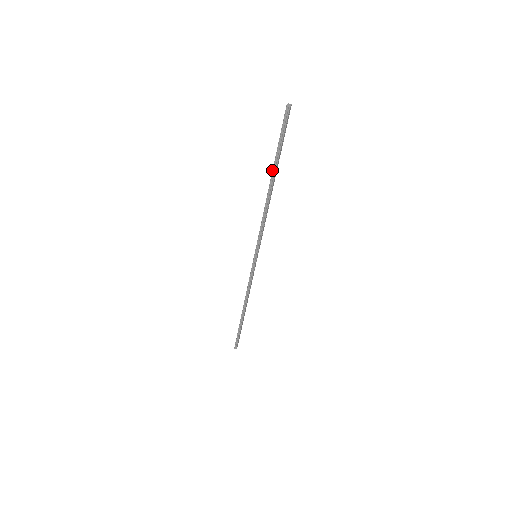
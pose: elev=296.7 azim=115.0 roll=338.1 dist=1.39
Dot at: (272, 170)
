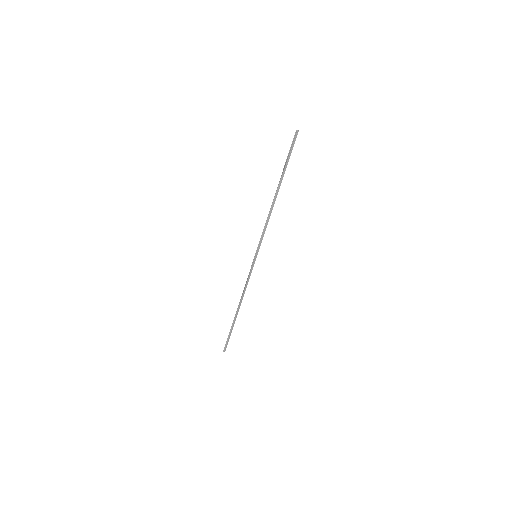
Dot at: (279, 181)
